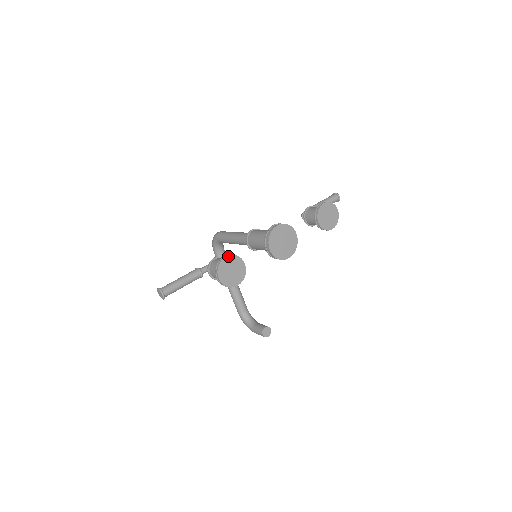
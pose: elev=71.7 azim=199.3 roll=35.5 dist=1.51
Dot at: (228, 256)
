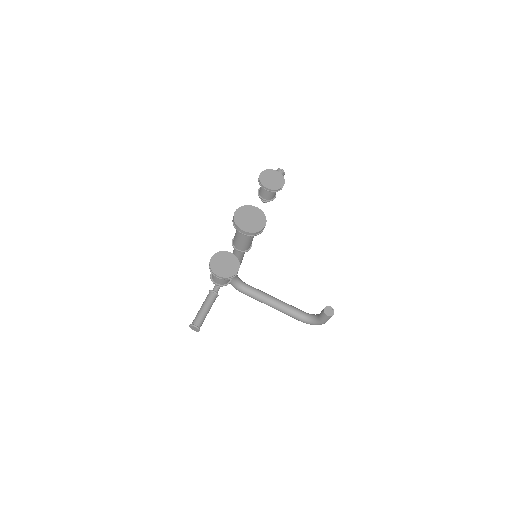
Dot at: (212, 256)
